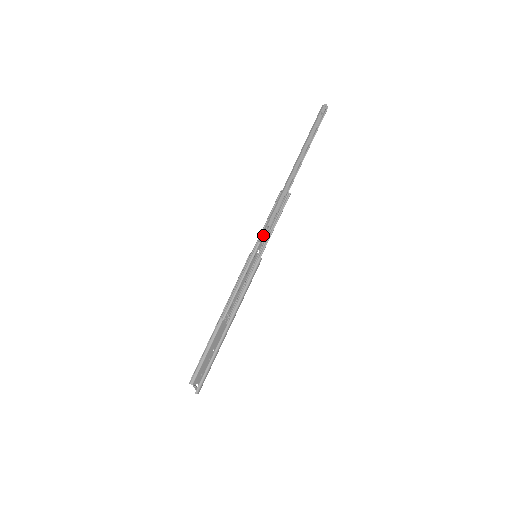
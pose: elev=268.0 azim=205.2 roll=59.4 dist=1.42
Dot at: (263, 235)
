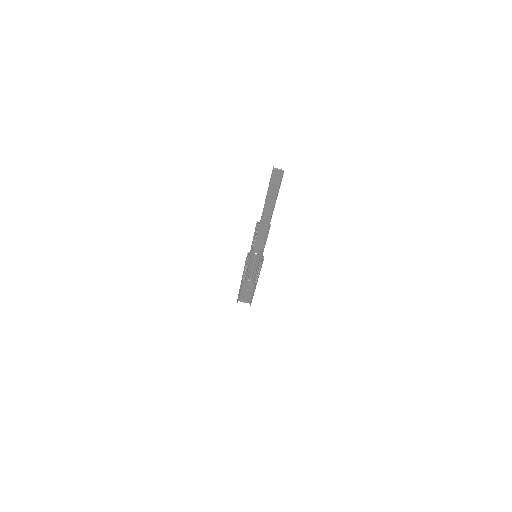
Dot at: occluded
